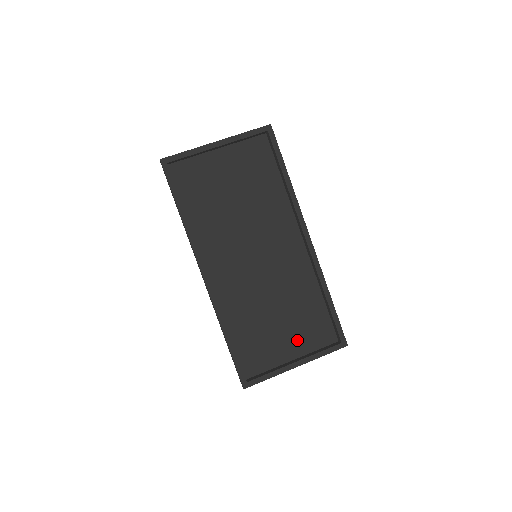
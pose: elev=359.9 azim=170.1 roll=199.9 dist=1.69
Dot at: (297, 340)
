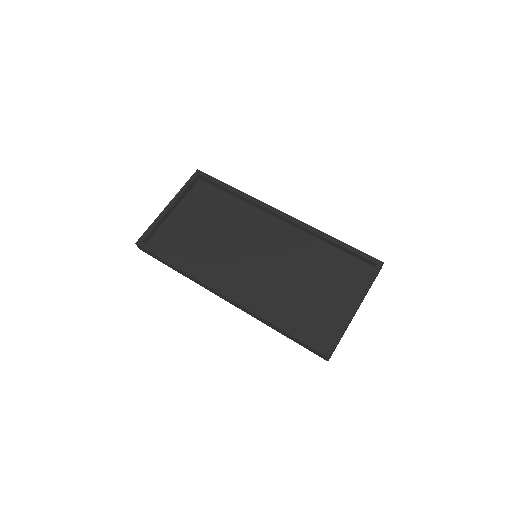
Dot at: (341, 291)
